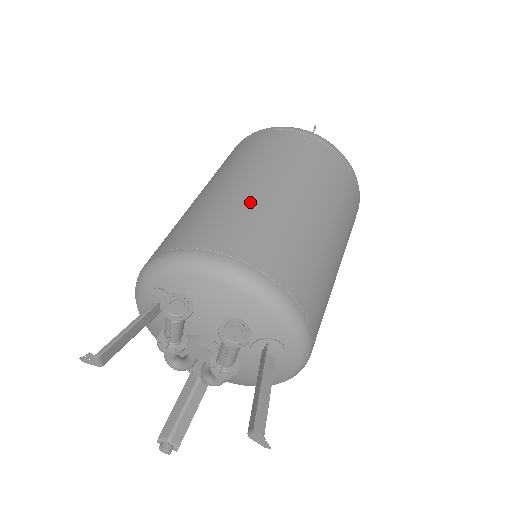
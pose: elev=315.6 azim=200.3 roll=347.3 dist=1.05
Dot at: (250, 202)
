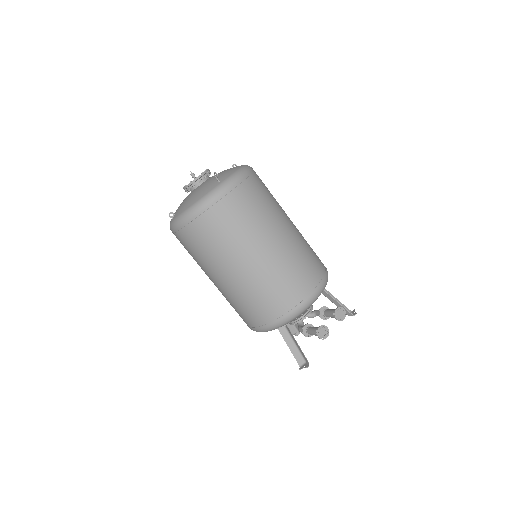
Dot at: (276, 268)
